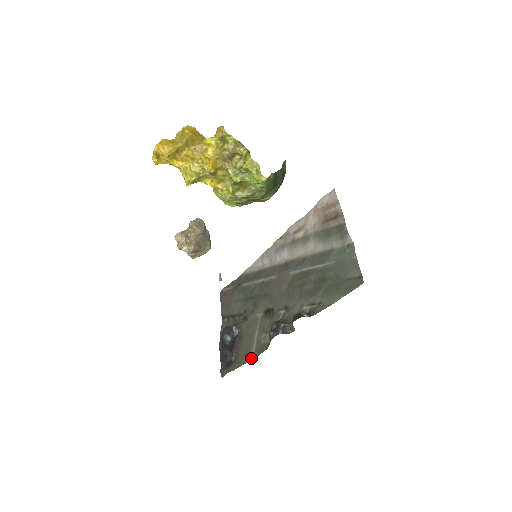
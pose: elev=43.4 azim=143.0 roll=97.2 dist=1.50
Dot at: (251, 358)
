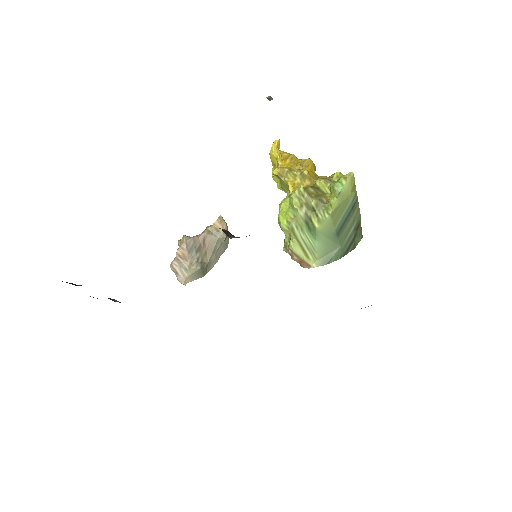
Dot at: occluded
